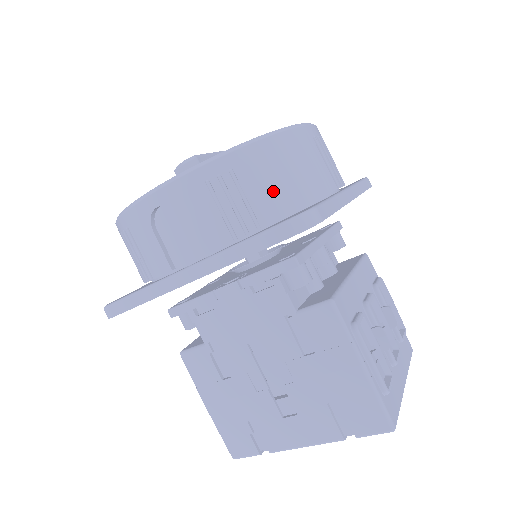
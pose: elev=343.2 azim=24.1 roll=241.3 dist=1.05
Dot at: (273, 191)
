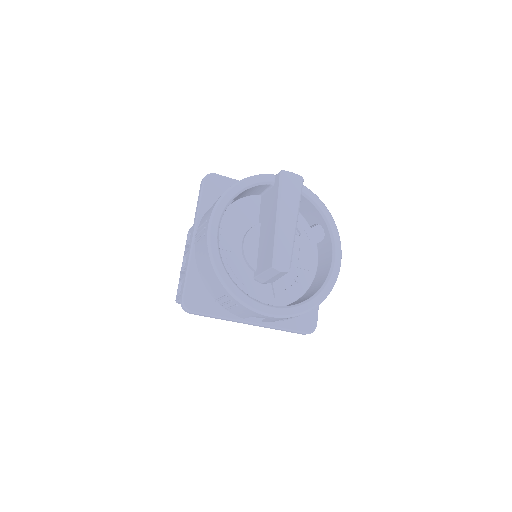
Dot at: occluded
